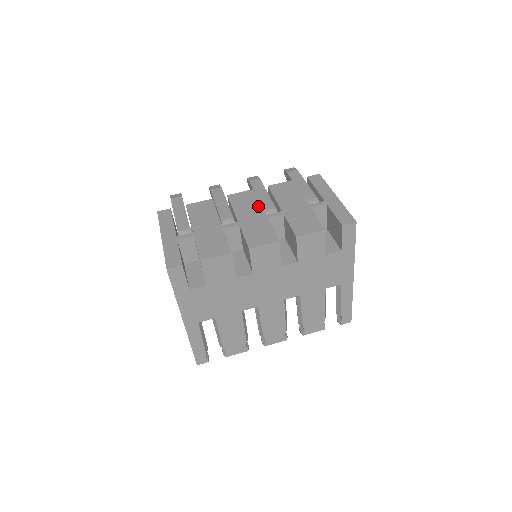
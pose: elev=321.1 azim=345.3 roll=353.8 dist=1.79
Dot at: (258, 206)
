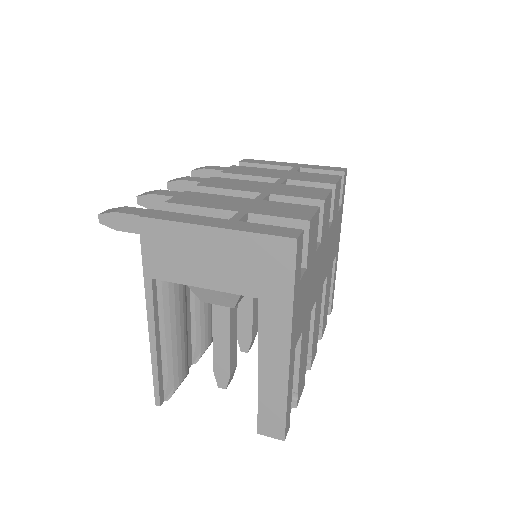
Dot at: (250, 181)
